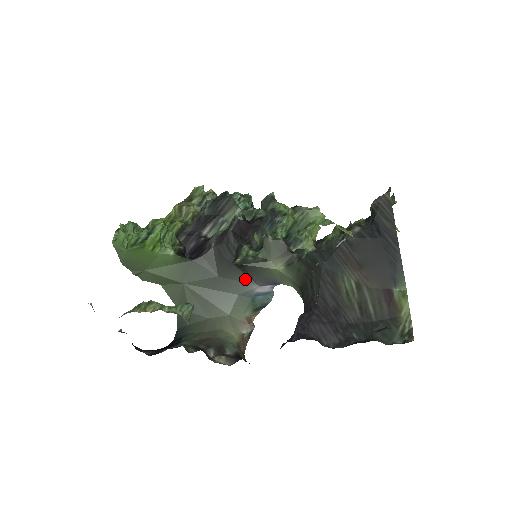
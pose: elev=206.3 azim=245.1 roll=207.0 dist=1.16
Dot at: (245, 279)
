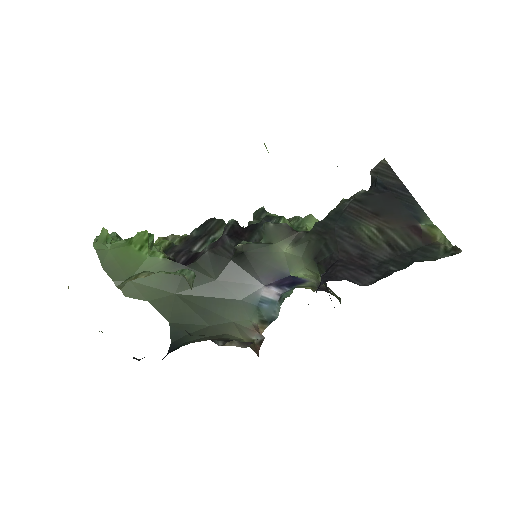
Dot at: (247, 279)
